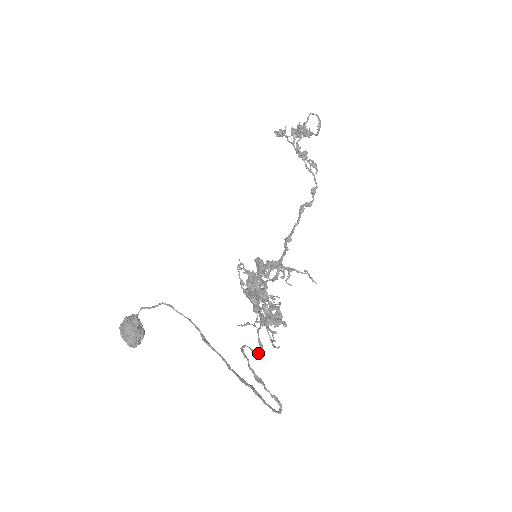
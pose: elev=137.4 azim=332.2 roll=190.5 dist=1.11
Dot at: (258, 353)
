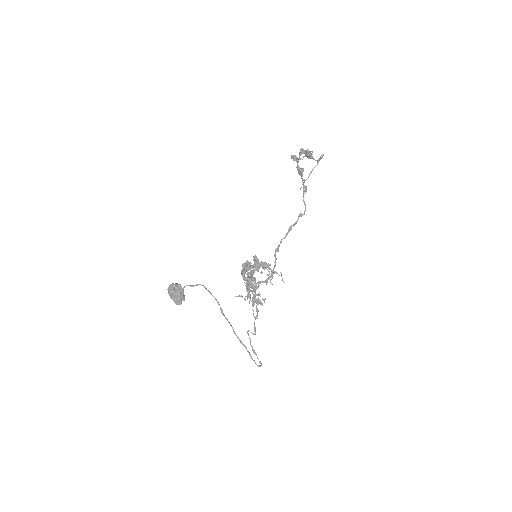
Dot at: (254, 334)
